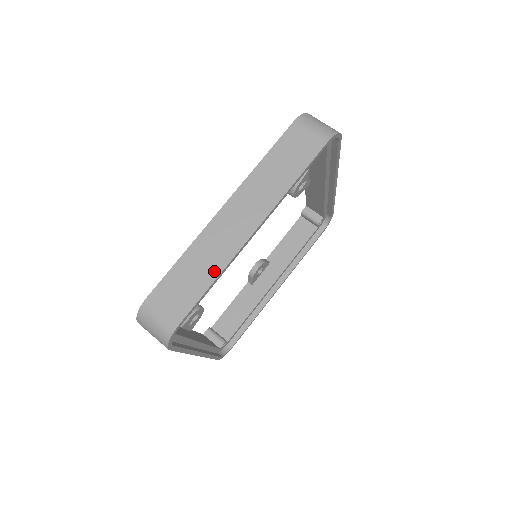
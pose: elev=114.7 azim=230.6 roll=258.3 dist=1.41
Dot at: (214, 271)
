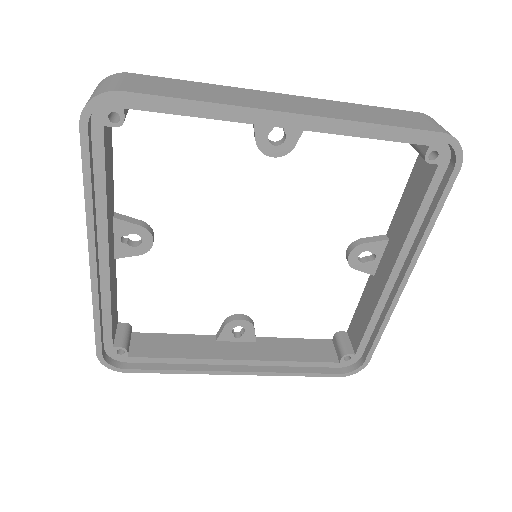
Dot at: (212, 99)
